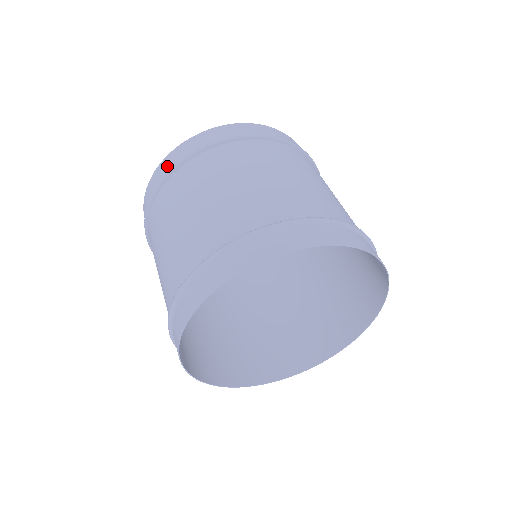
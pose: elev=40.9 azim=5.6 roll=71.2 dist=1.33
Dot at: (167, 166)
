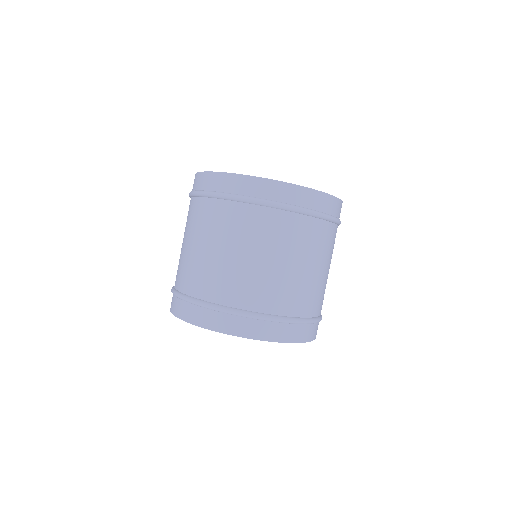
Dot at: occluded
